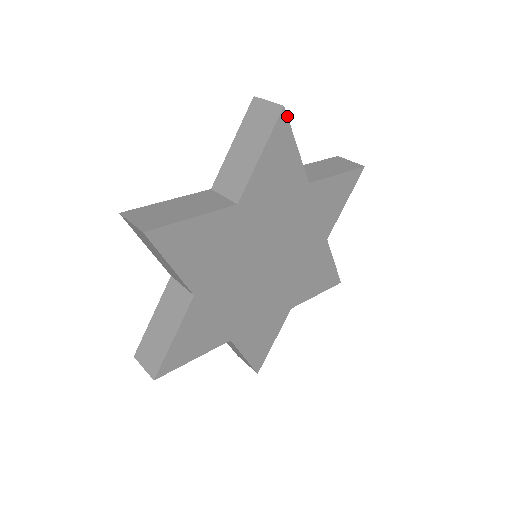
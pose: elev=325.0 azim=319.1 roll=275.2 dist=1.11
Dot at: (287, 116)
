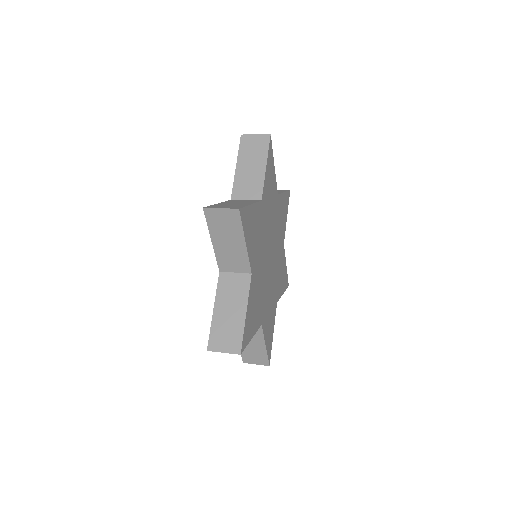
Dot at: (271, 142)
